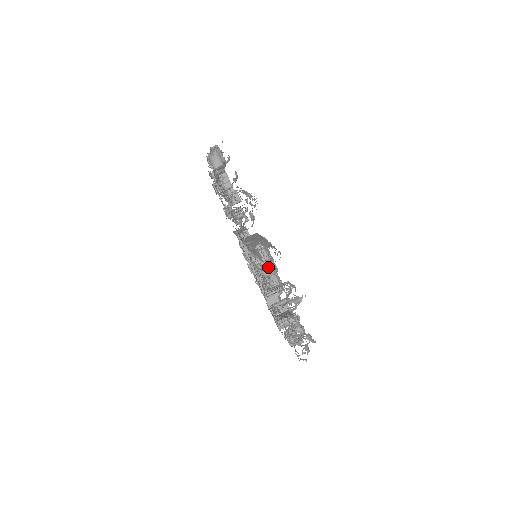
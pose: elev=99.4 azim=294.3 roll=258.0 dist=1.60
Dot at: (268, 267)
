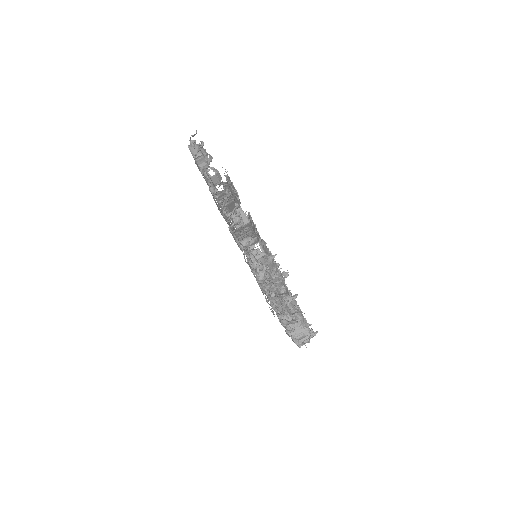
Dot at: occluded
